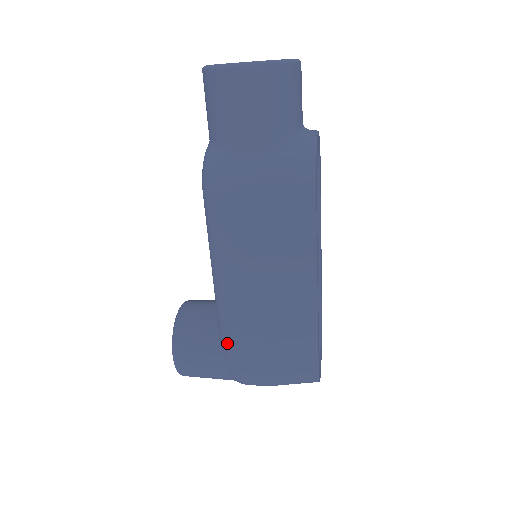
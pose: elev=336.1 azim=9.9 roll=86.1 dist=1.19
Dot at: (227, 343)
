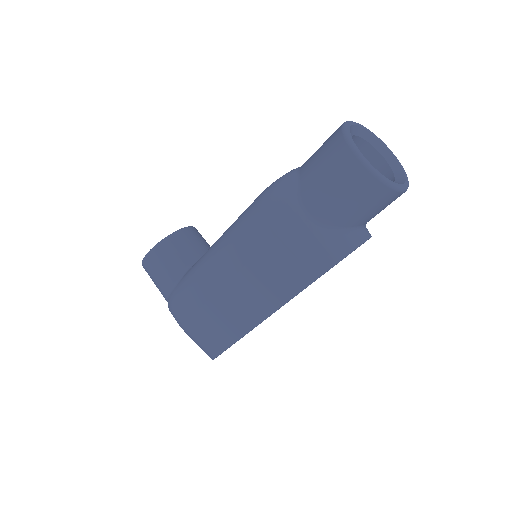
Dot at: (183, 285)
